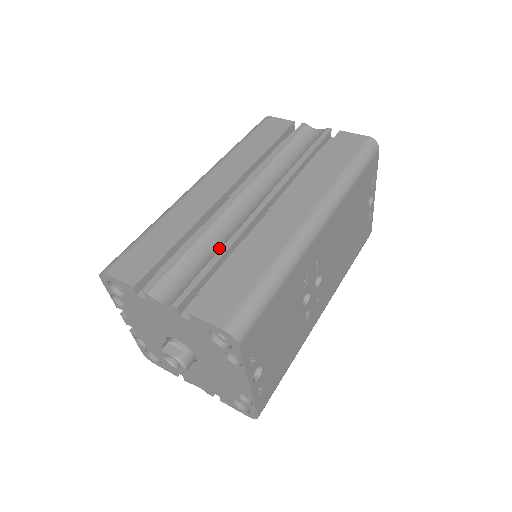
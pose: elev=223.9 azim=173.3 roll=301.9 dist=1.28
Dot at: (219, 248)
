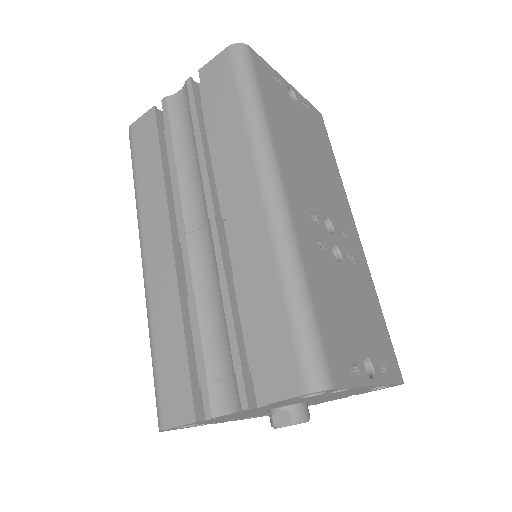
Dot at: (222, 310)
